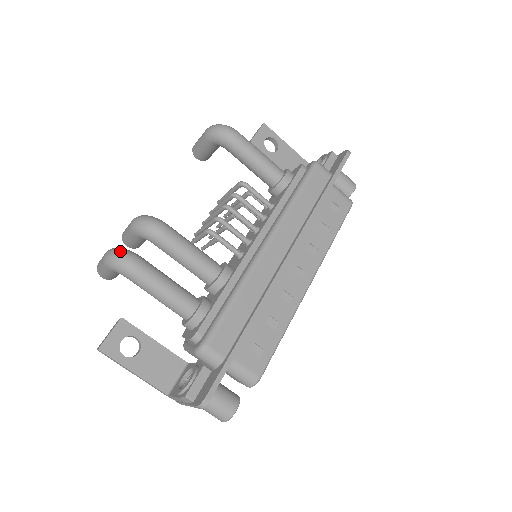
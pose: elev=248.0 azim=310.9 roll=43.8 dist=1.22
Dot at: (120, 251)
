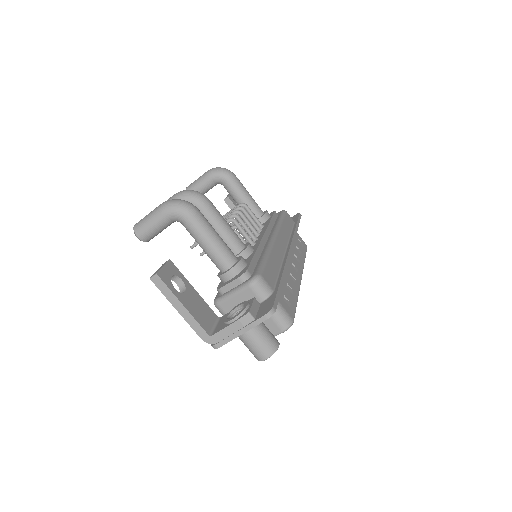
Dot at: occluded
